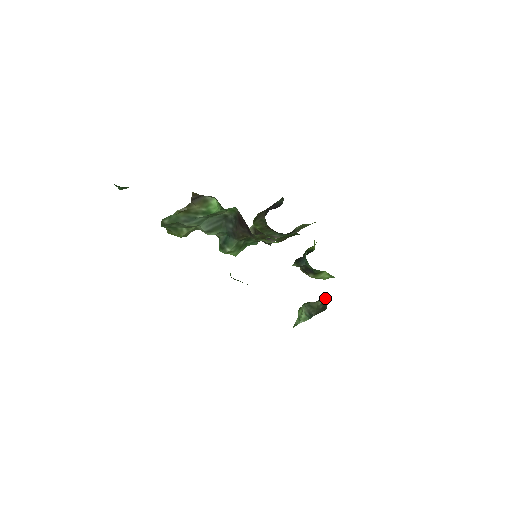
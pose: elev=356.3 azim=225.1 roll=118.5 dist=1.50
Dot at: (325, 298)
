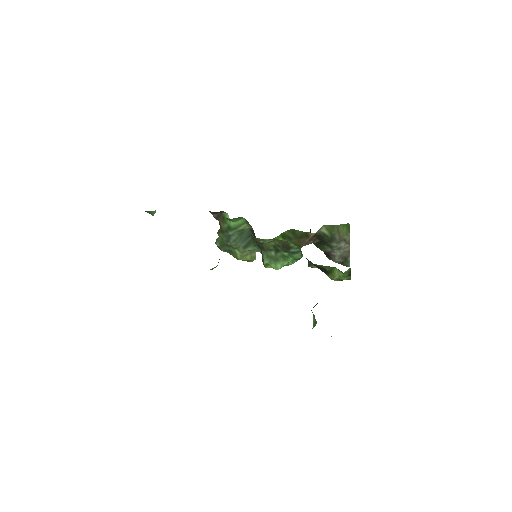
Dot at: occluded
